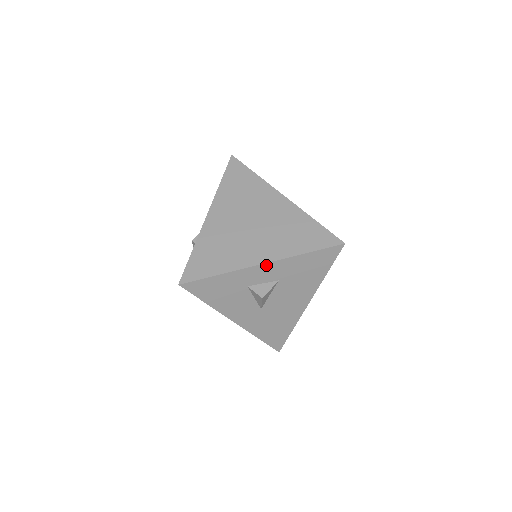
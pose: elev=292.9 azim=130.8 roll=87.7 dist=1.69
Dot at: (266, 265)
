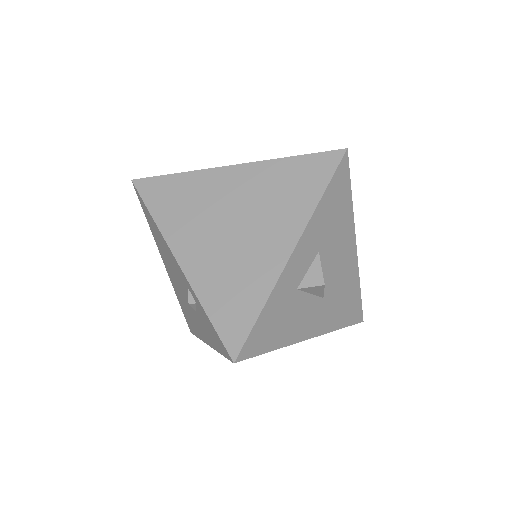
Dot at: (297, 248)
